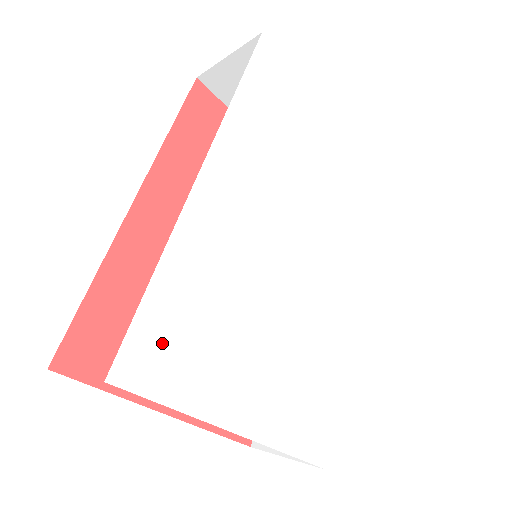
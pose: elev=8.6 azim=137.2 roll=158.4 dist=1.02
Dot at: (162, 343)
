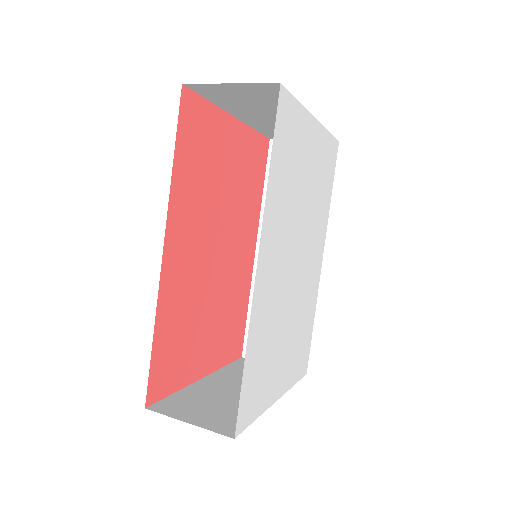
Dot at: (251, 393)
